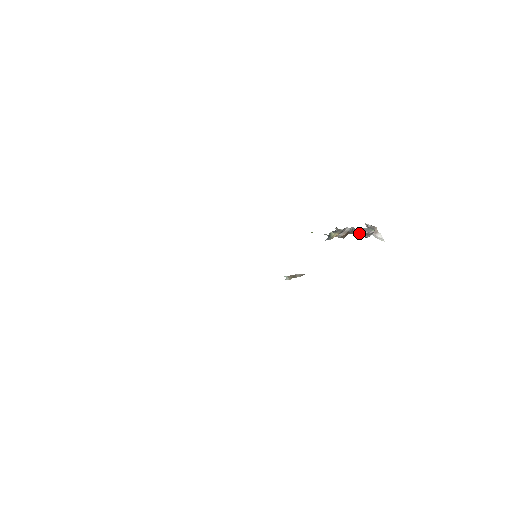
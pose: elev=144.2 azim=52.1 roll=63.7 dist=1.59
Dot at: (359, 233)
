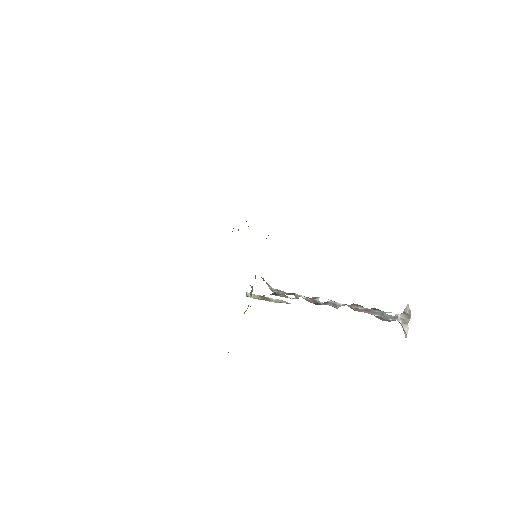
Dot at: (359, 310)
